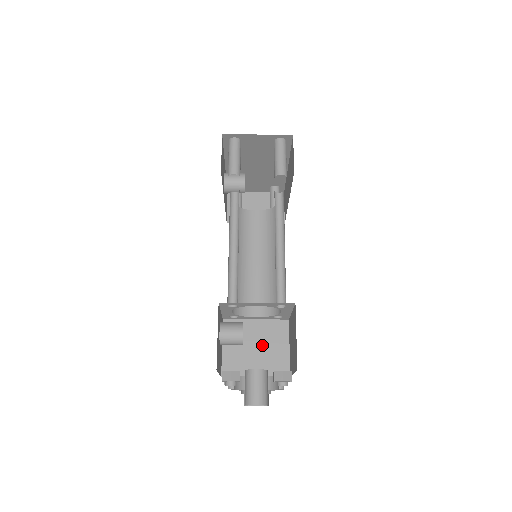
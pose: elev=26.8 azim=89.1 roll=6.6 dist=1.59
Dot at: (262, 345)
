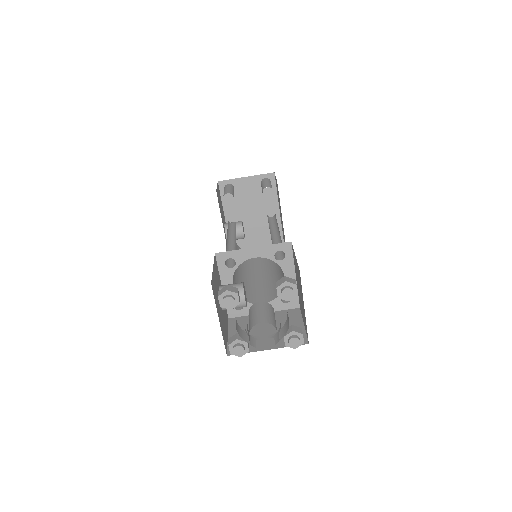
Dot at: (273, 327)
